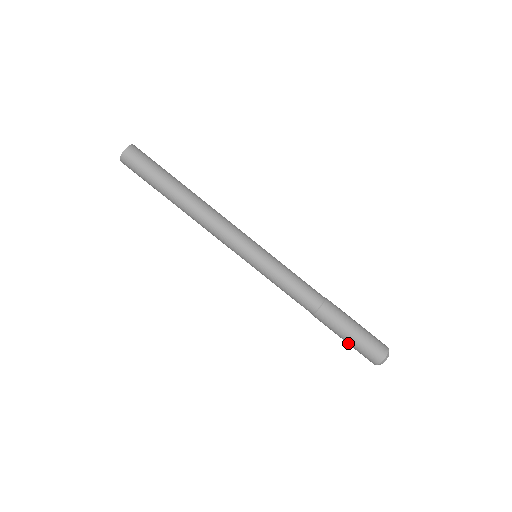
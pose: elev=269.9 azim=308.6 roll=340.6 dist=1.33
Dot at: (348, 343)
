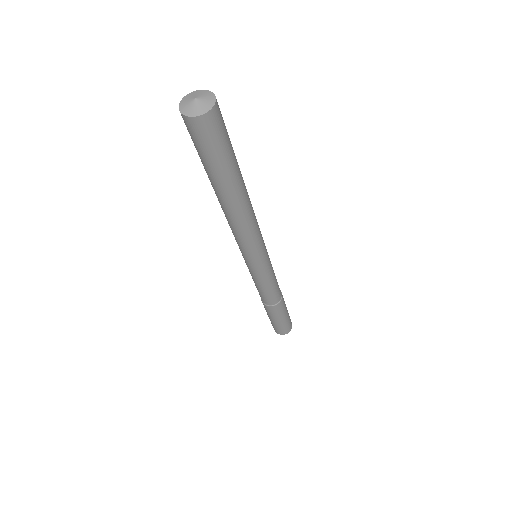
Dot at: occluded
